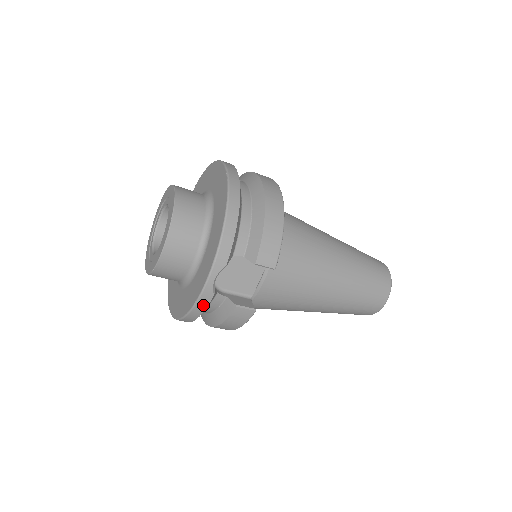
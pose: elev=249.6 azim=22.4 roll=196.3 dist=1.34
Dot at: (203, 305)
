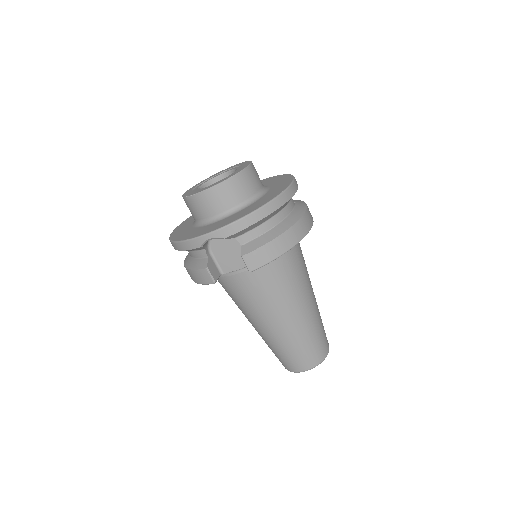
Dot at: (189, 246)
